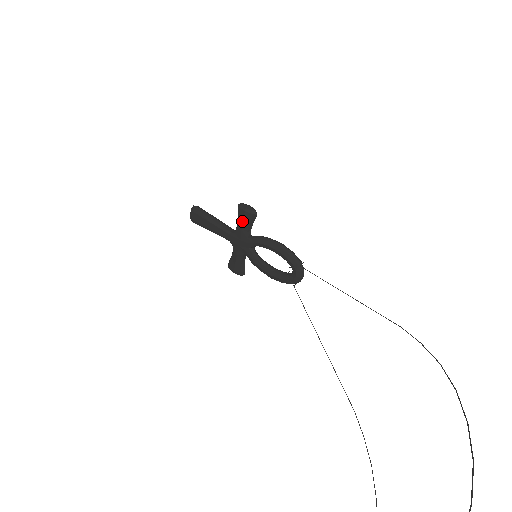
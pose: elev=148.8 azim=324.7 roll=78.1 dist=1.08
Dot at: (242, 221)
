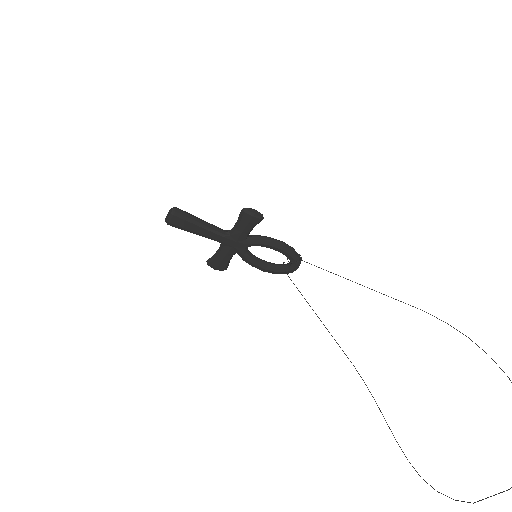
Dot at: (245, 225)
